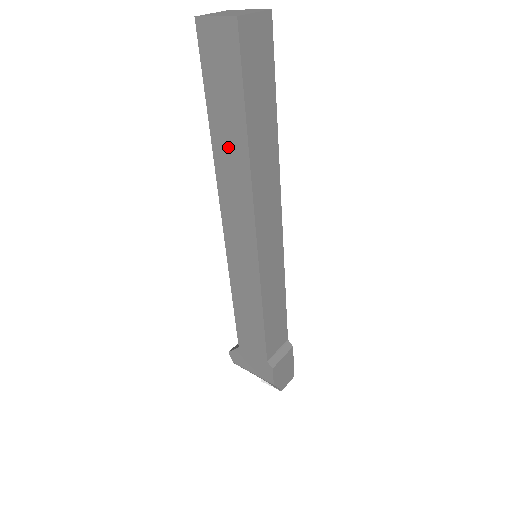
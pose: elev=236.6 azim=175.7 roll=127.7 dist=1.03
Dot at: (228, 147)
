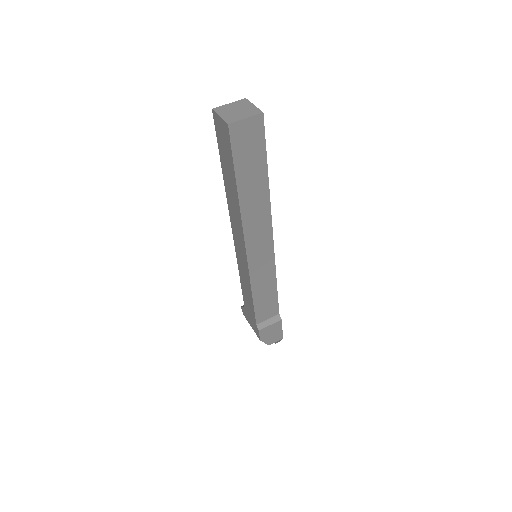
Dot at: (231, 191)
